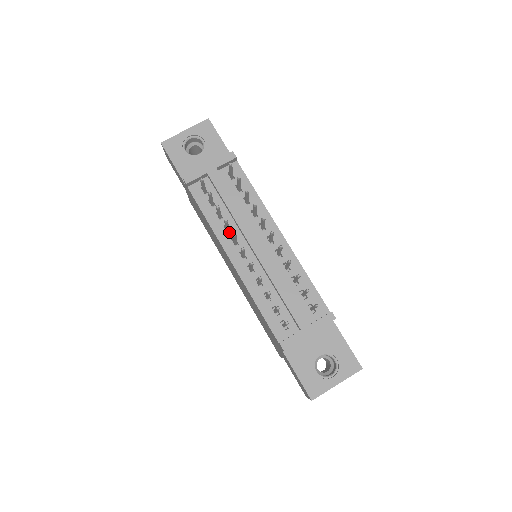
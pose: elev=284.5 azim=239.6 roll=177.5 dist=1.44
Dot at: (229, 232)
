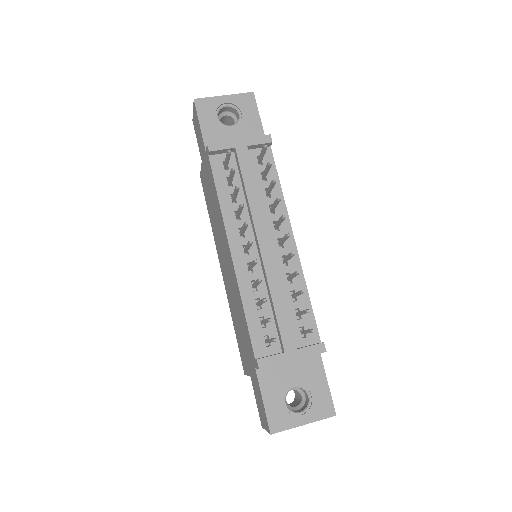
Dot at: (238, 220)
